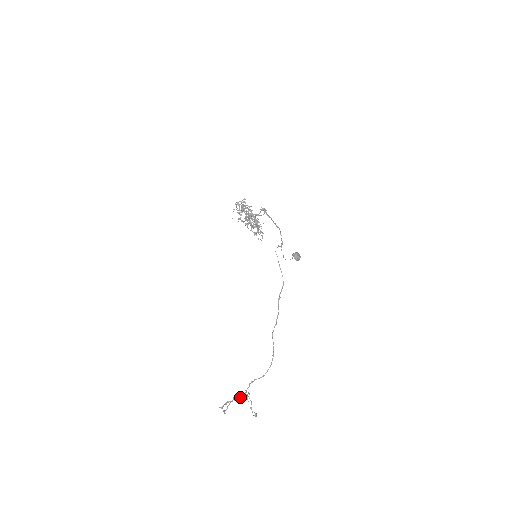
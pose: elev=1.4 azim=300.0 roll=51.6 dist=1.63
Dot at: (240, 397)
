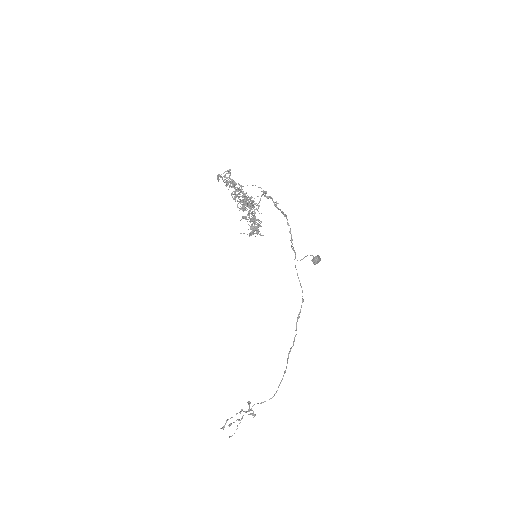
Dot at: occluded
